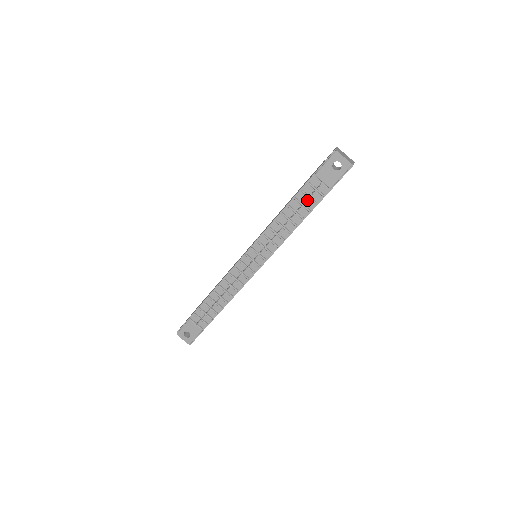
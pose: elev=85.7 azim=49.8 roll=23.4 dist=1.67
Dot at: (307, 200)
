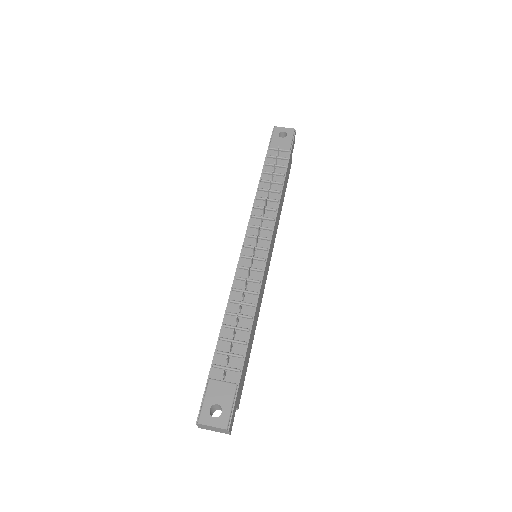
Dot at: (275, 169)
